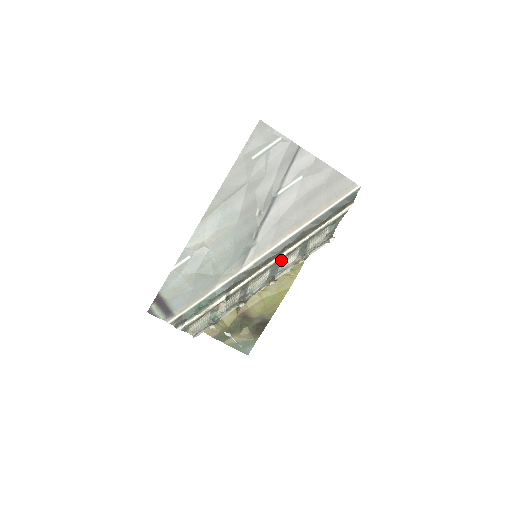
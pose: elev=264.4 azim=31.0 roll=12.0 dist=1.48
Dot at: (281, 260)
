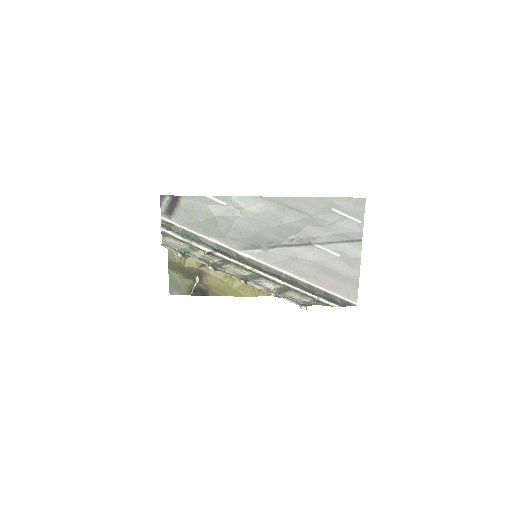
Dot at: (264, 278)
